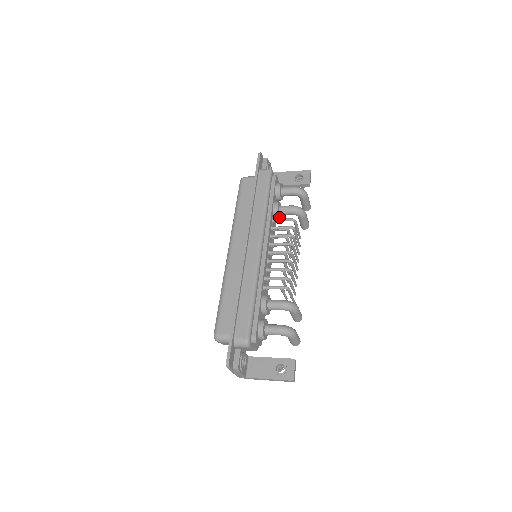
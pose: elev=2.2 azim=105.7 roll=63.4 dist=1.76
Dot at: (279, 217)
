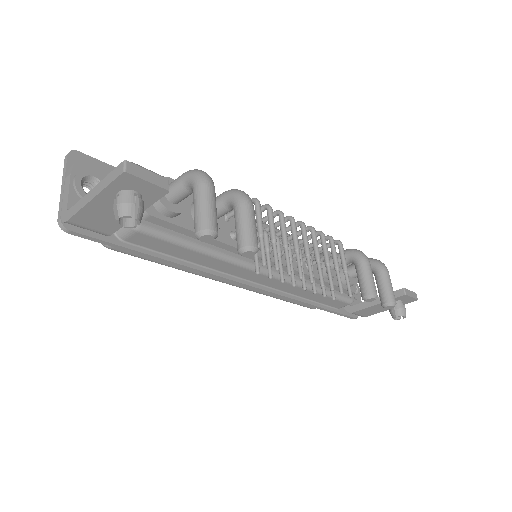
Dot at: occluded
